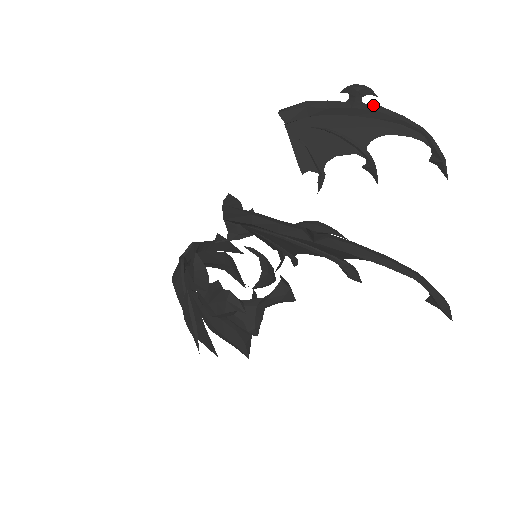
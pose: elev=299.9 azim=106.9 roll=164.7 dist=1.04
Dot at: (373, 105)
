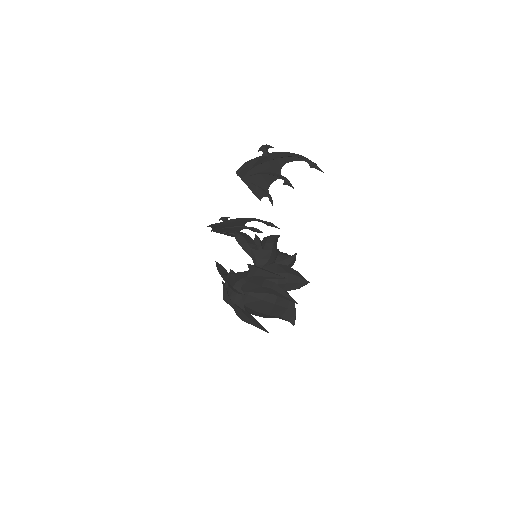
Dot at: (233, 219)
